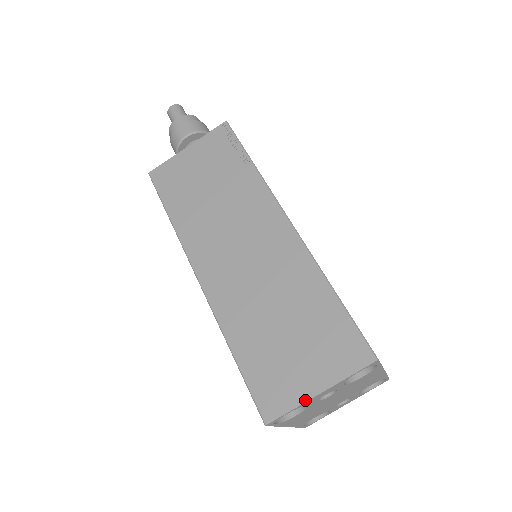
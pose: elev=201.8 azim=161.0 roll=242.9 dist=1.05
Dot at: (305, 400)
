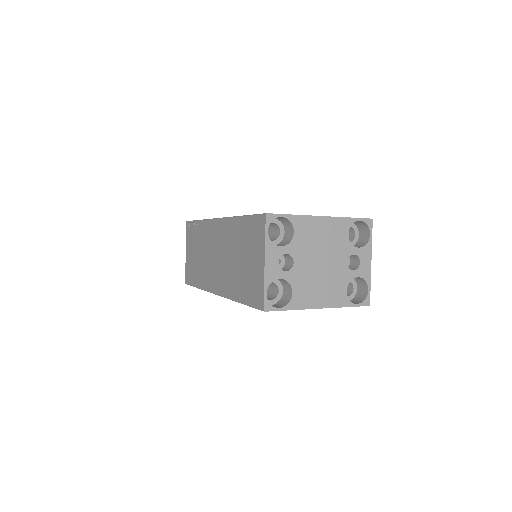
Dot at: (263, 275)
